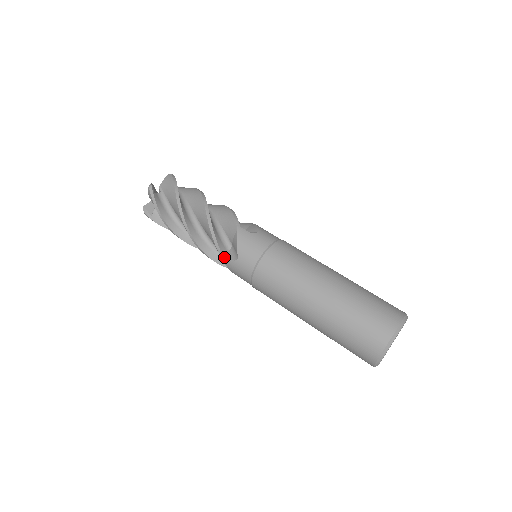
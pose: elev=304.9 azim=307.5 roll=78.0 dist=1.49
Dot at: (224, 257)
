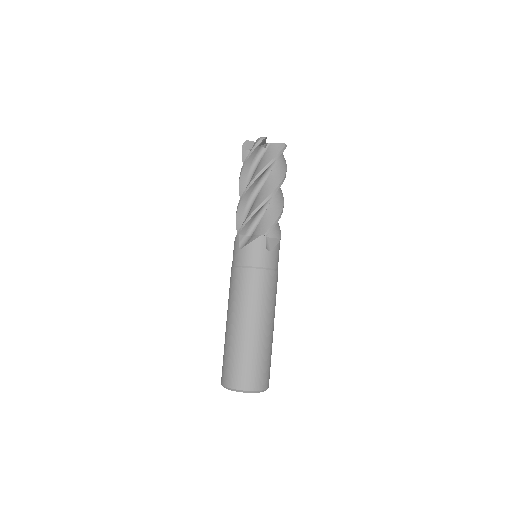
Dot at: (238, 236)
